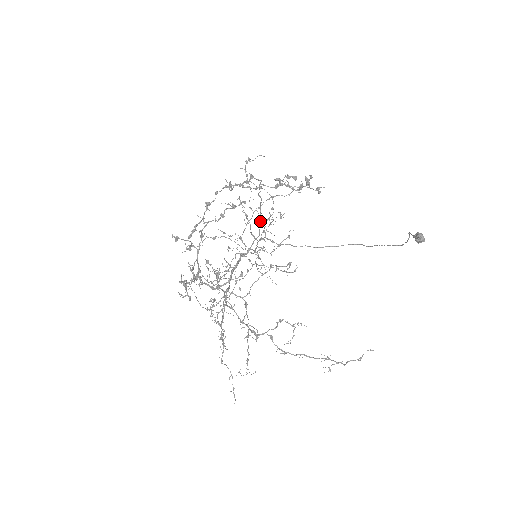
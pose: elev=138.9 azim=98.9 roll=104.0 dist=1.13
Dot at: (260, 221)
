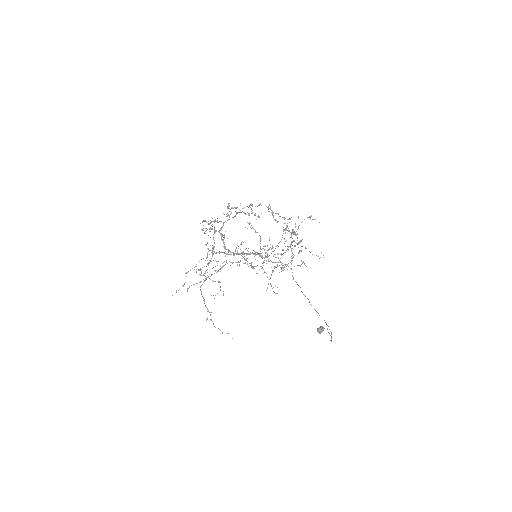
Dot at: (277, 245)
